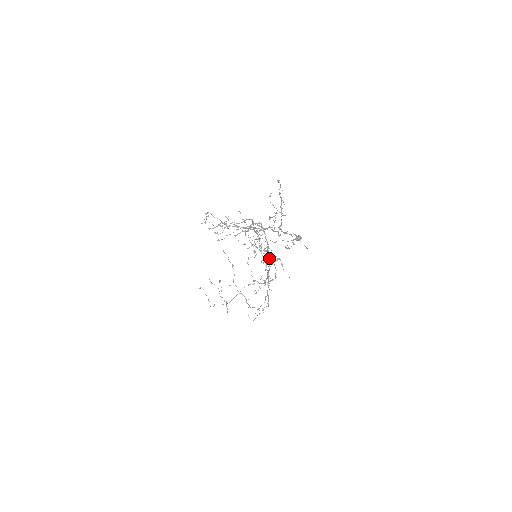
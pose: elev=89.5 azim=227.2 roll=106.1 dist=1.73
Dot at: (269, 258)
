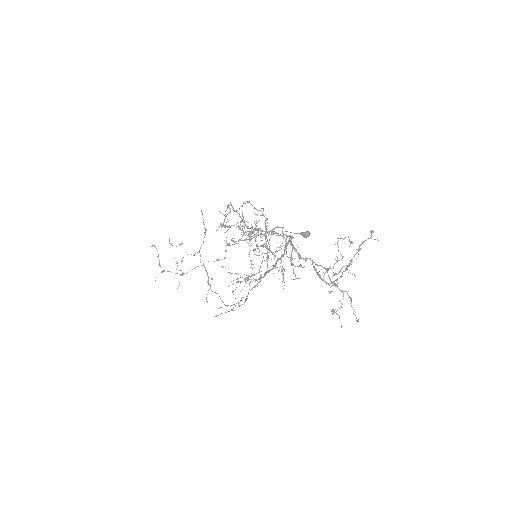
Dot at: (273, 267)
